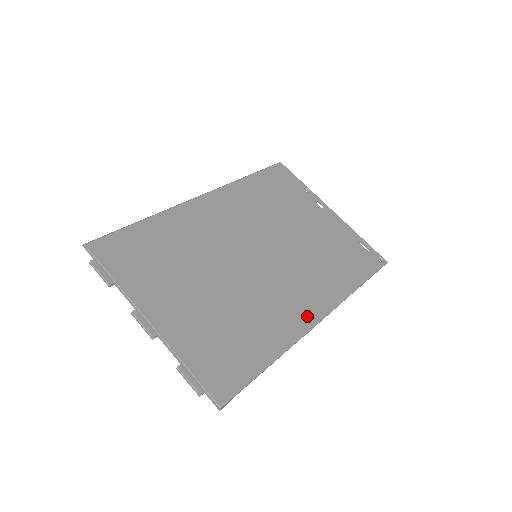
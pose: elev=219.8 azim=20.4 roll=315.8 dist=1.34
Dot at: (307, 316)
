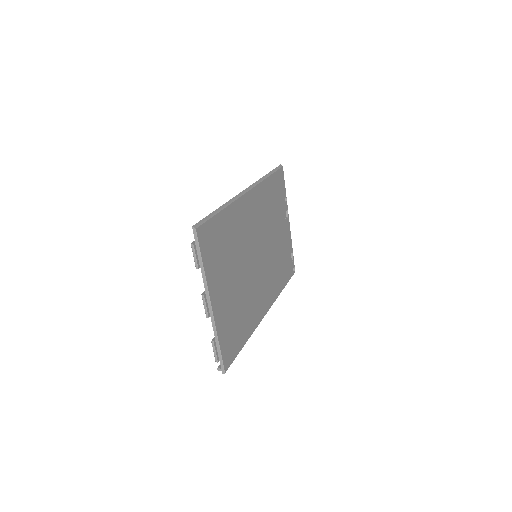
Dot at: (263, 310)
